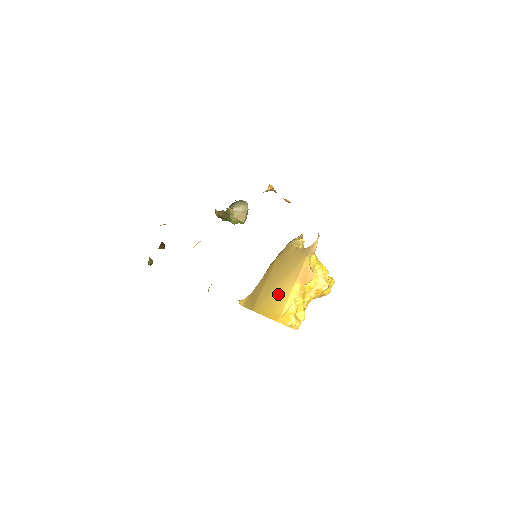
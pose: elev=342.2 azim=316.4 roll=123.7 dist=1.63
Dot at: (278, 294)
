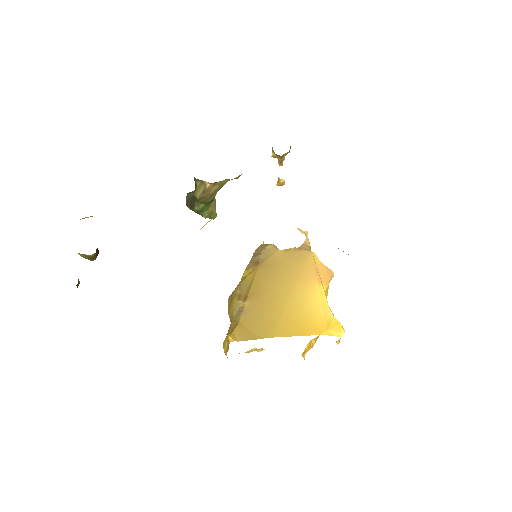
Dot at: (300, 303)
